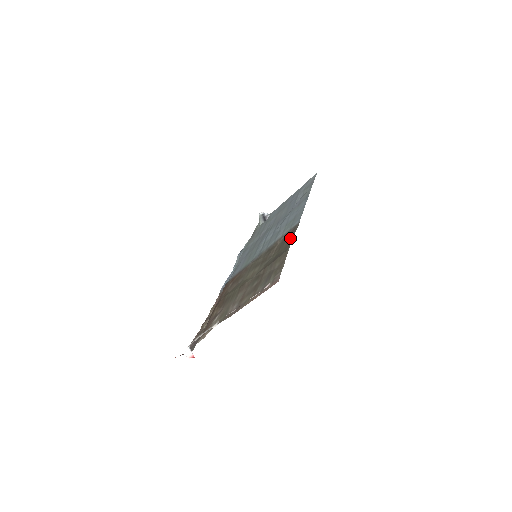
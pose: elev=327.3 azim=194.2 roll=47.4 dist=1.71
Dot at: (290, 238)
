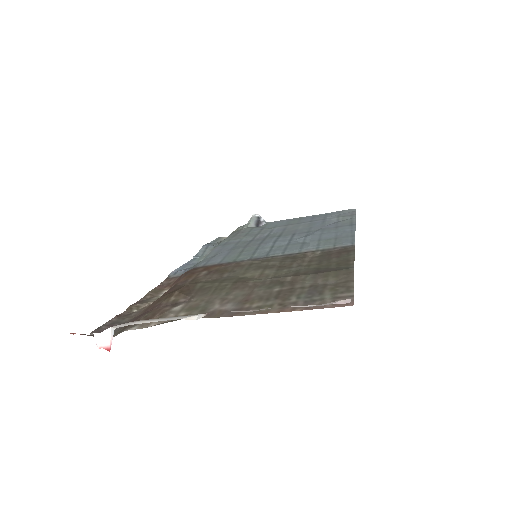
Dot at: (345, 256)
